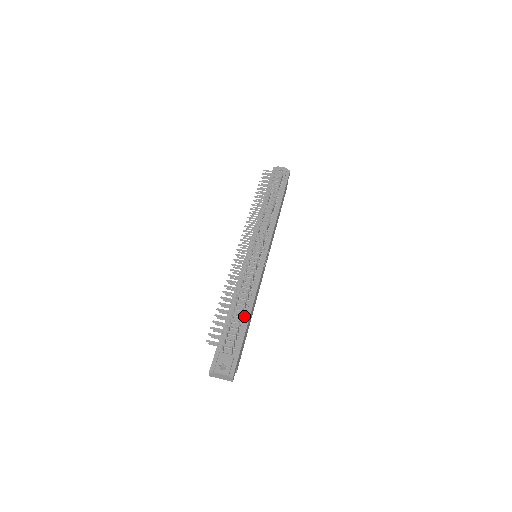
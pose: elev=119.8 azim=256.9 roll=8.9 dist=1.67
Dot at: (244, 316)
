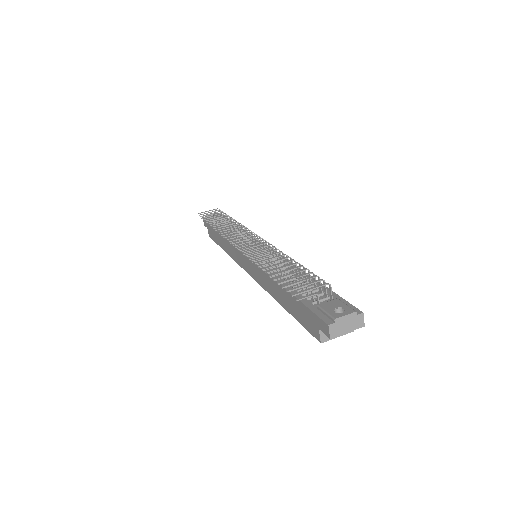
Dot at: (304, 278)
